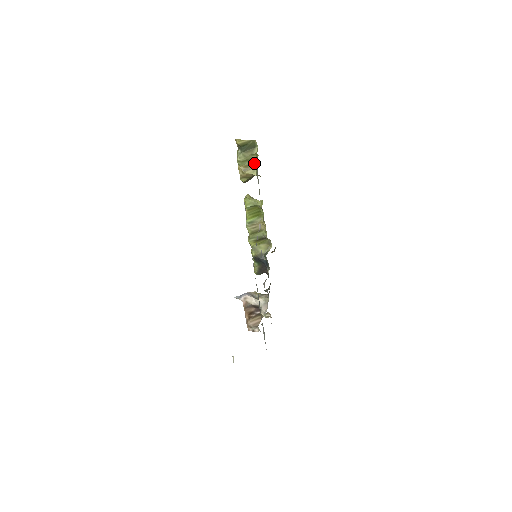
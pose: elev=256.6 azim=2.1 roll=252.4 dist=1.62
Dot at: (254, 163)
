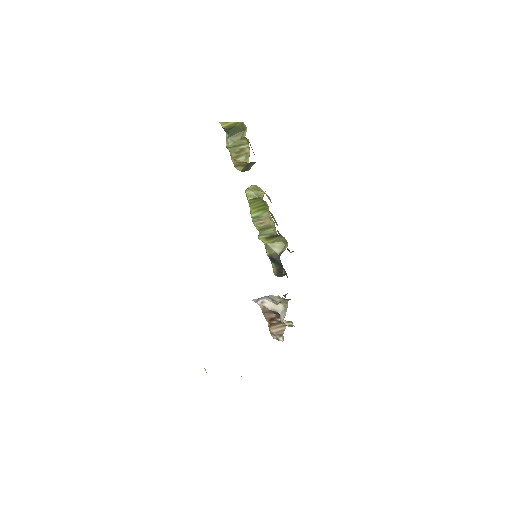
Dot at: (246, 149)
